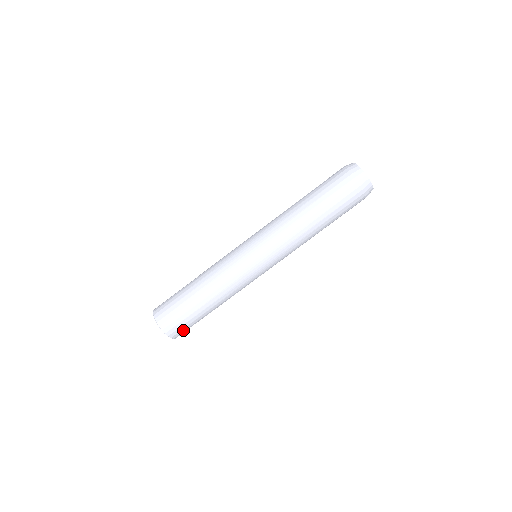
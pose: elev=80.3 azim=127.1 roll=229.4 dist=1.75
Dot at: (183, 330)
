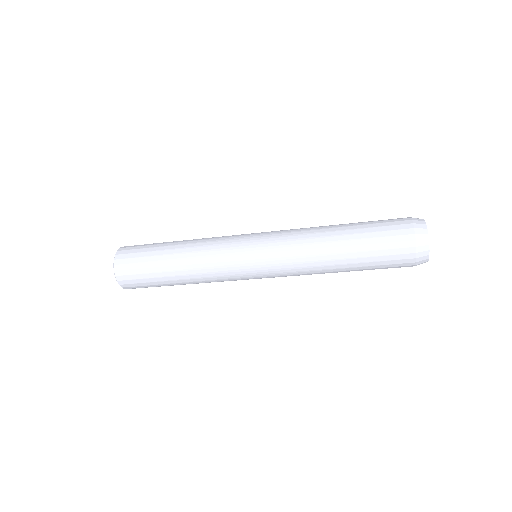
Dot at: occluded
